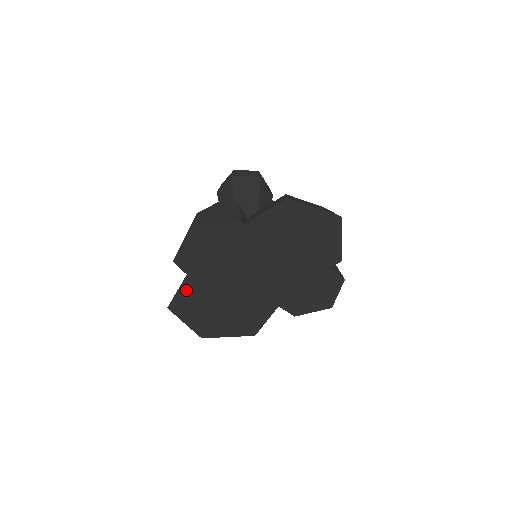
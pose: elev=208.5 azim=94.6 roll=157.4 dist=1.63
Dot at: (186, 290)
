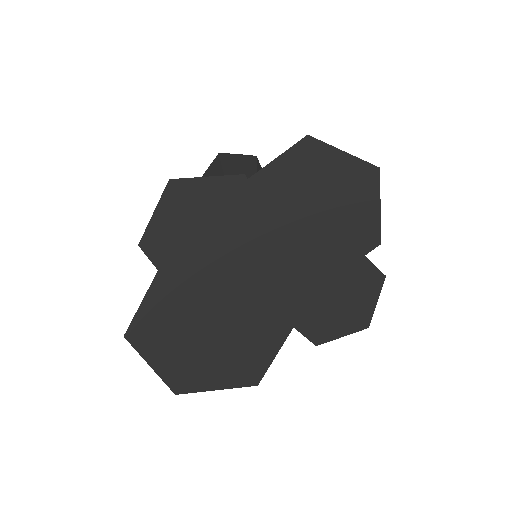
Dot at: (155, 300)
